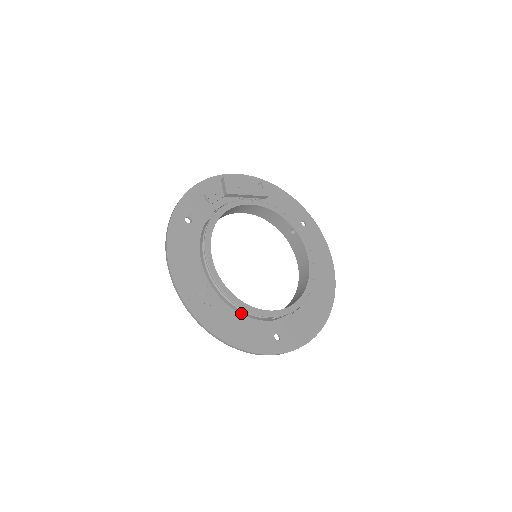
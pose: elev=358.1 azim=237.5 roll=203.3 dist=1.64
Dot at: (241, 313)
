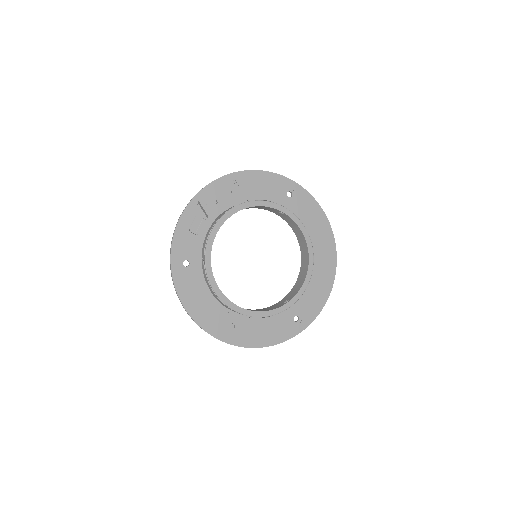
Dot at: occluded
